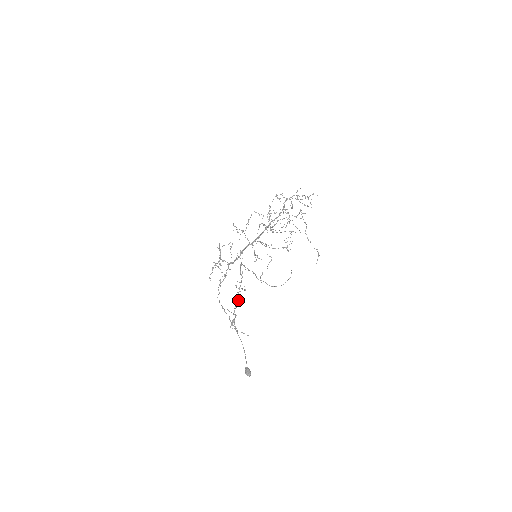
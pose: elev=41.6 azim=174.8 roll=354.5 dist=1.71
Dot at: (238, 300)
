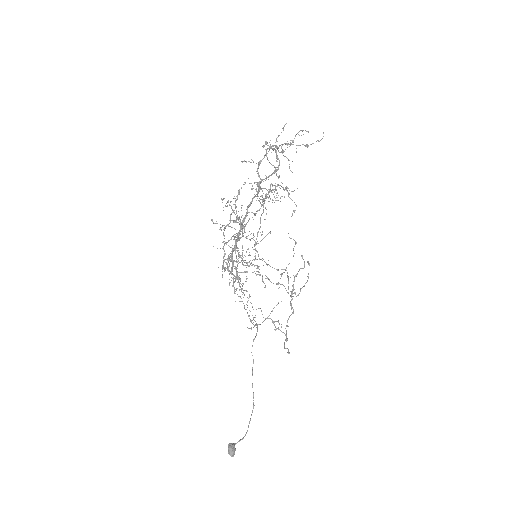
Dot at: (251, 321)
